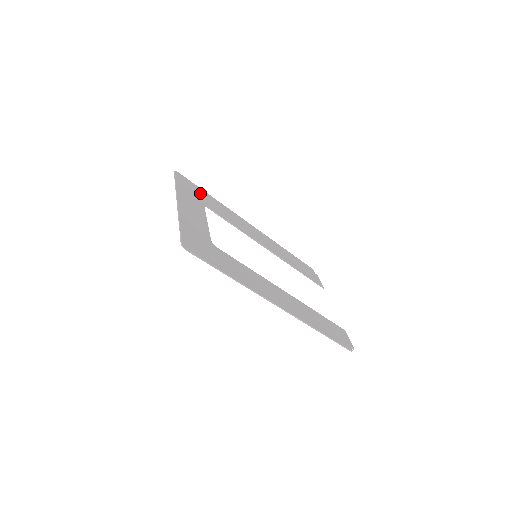
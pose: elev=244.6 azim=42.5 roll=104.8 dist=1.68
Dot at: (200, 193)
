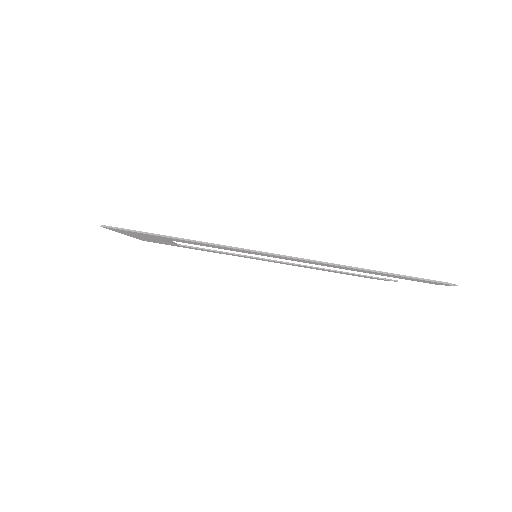
Dot at: occluded
